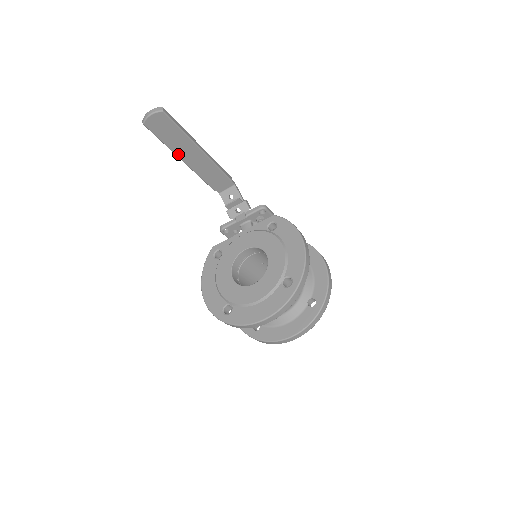
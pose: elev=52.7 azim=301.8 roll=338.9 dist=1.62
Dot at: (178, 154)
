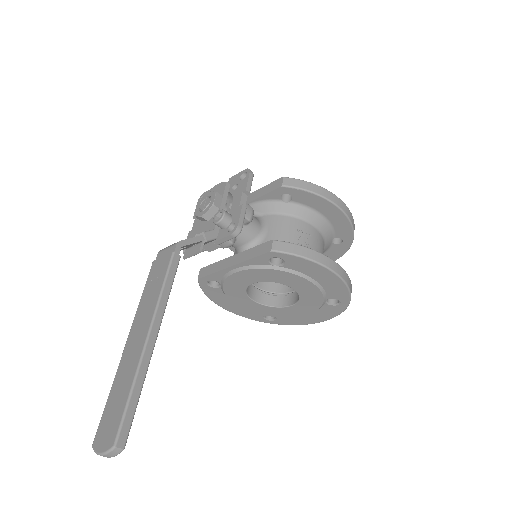
Dot at: occluded
